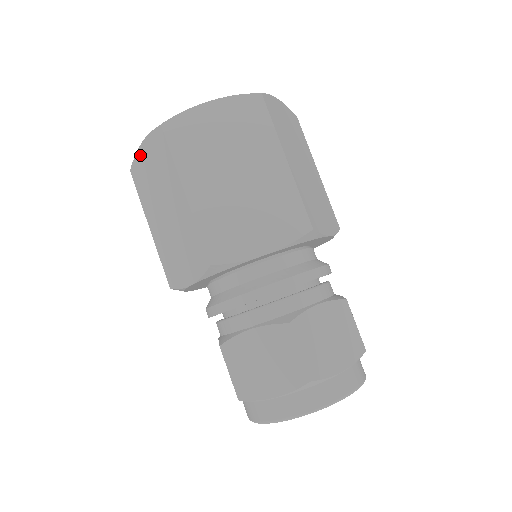
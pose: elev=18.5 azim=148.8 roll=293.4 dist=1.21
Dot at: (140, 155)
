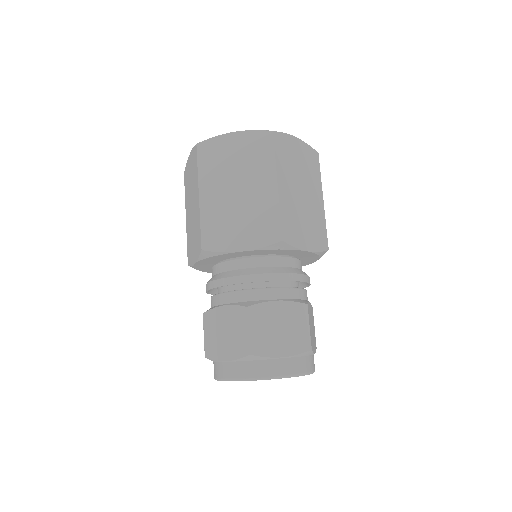
Dot at: (225, 139)
